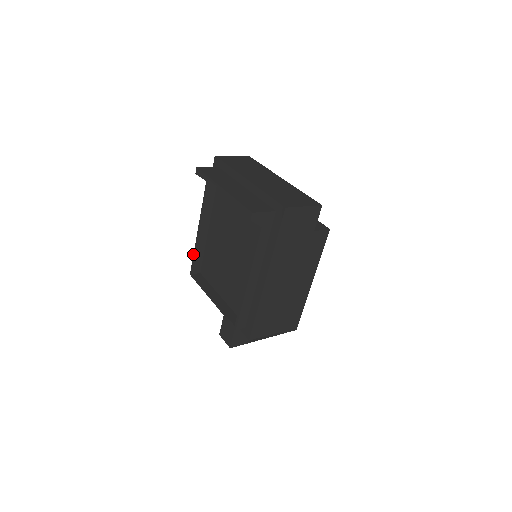
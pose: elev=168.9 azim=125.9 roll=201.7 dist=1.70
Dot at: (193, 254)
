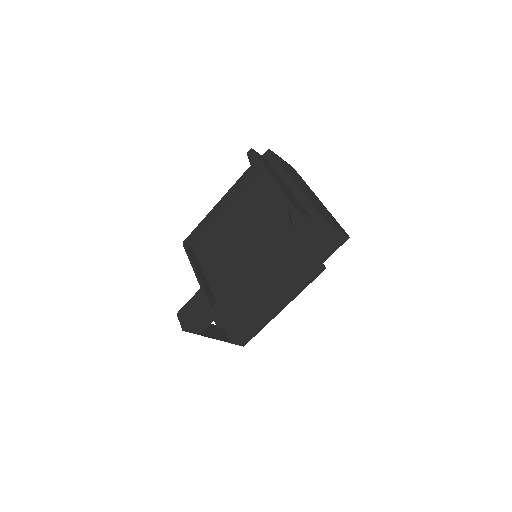
Dot at: occluded
